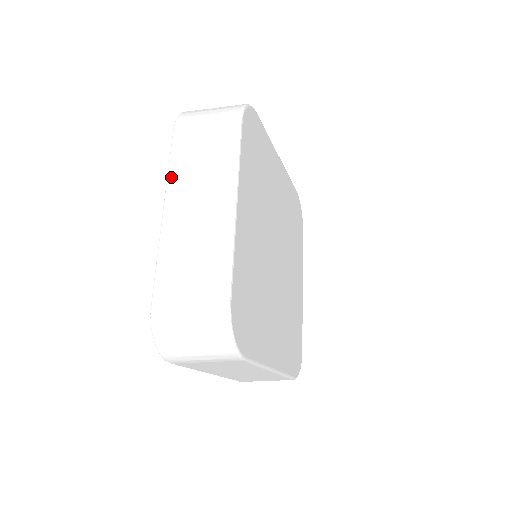
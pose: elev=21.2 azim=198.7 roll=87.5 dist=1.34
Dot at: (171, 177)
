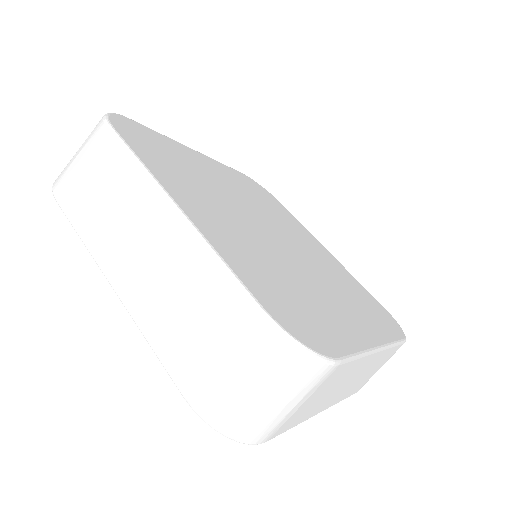
Dot at: (92, 247)
